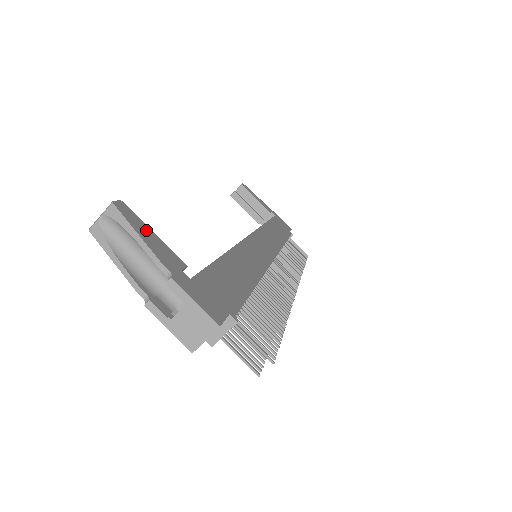
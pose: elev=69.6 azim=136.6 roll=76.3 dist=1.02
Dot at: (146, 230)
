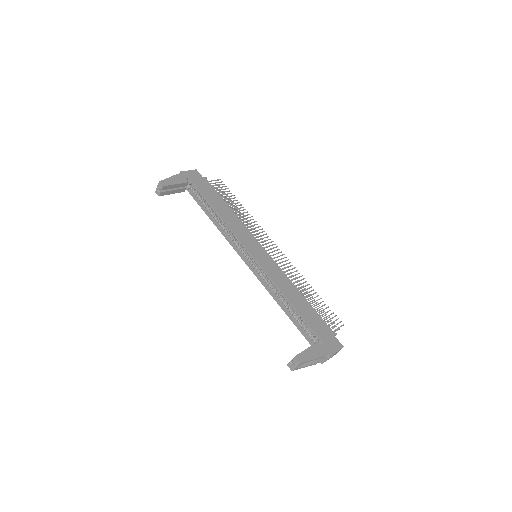
Dot at: (307, 353)
